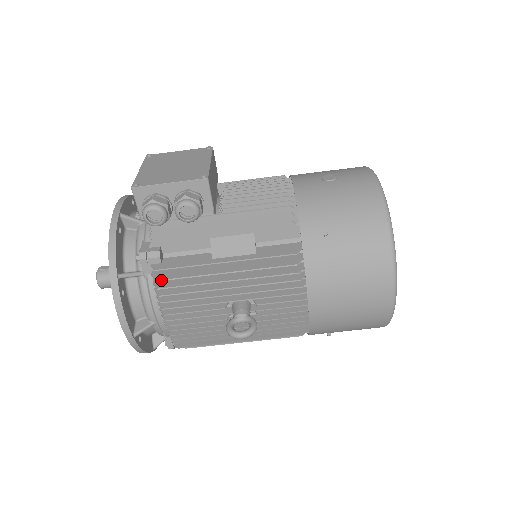
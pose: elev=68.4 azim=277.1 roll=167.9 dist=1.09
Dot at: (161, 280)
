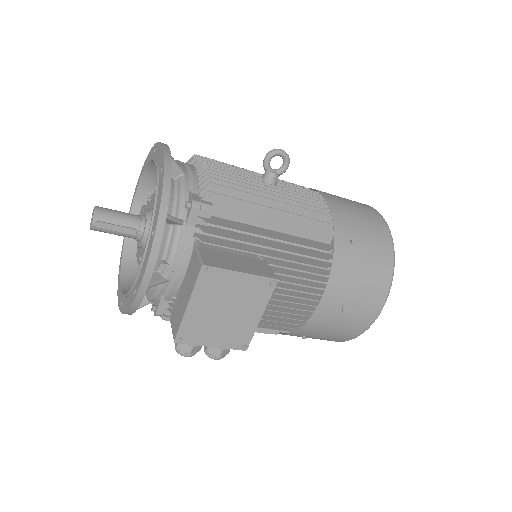
Dot at: occluded
